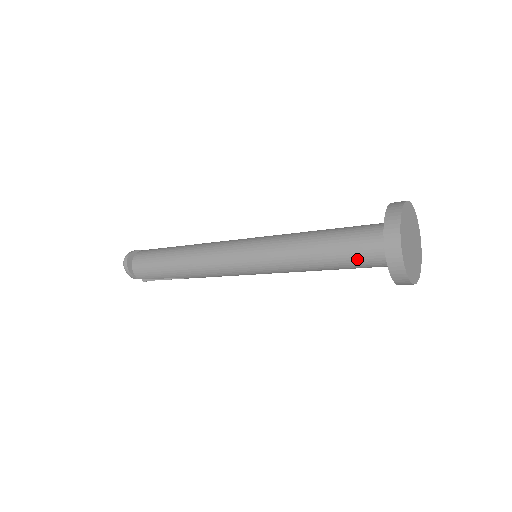
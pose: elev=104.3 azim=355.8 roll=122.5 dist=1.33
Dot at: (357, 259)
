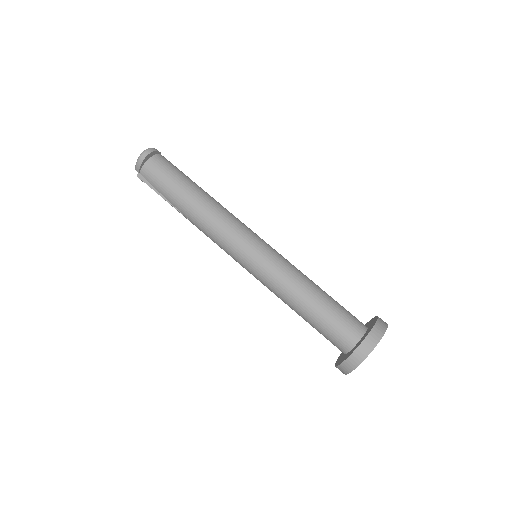
Dot at: (330, 330)
